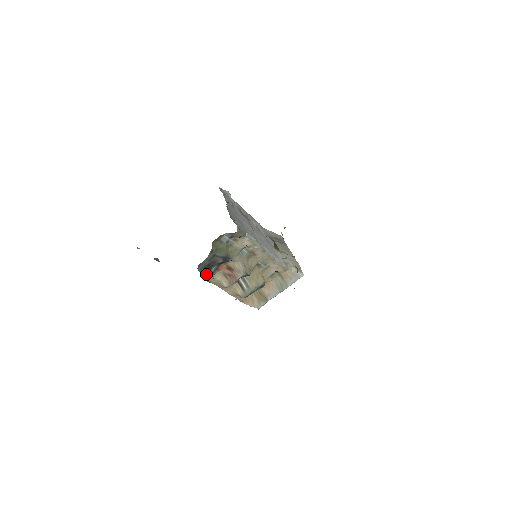
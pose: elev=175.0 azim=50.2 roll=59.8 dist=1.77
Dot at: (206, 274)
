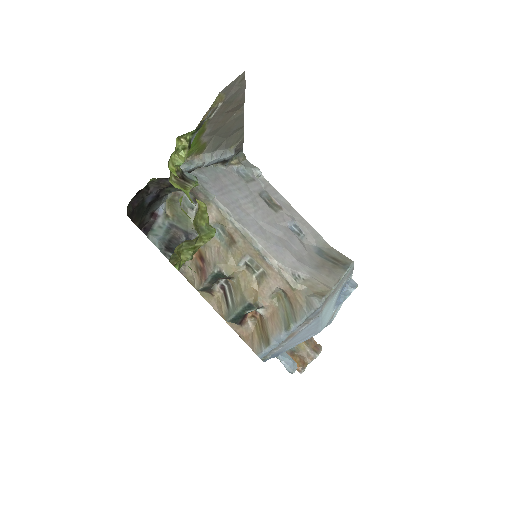
Dot at: occluded
